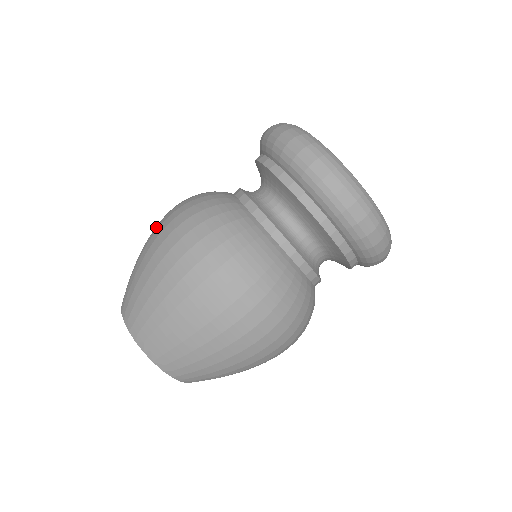
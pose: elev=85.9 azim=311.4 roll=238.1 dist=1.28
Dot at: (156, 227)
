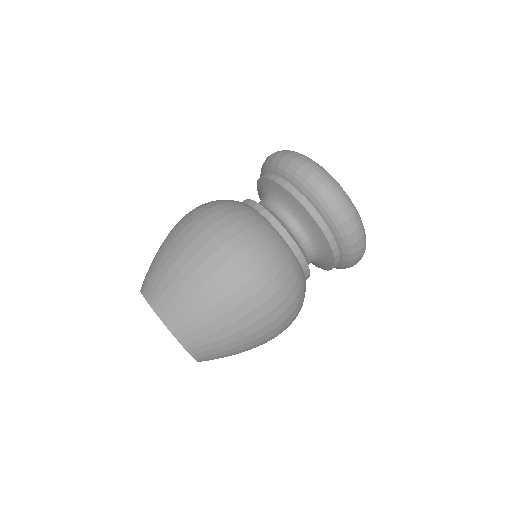
Dot at: (181, 225)
